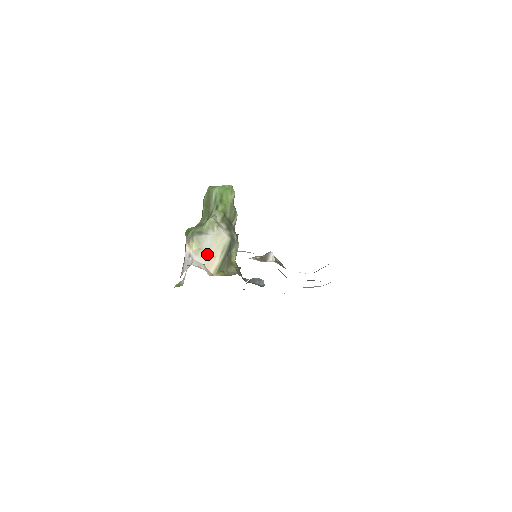
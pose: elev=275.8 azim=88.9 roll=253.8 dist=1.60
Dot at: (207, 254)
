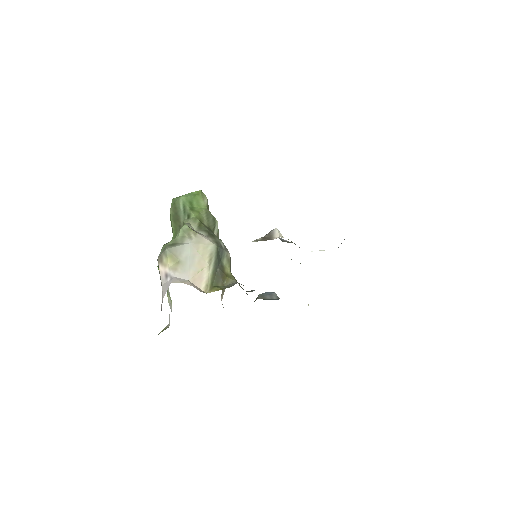
Dot at: (190, 267)
